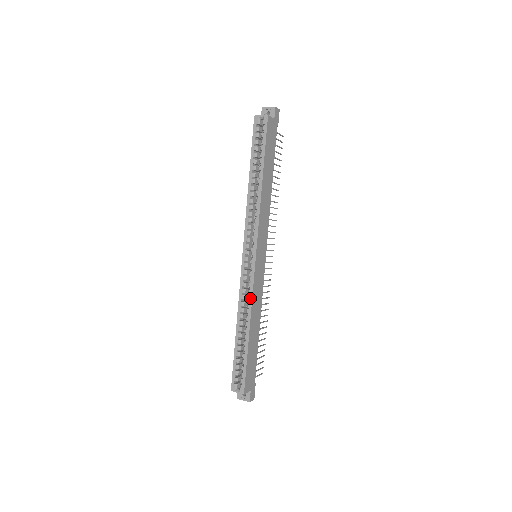
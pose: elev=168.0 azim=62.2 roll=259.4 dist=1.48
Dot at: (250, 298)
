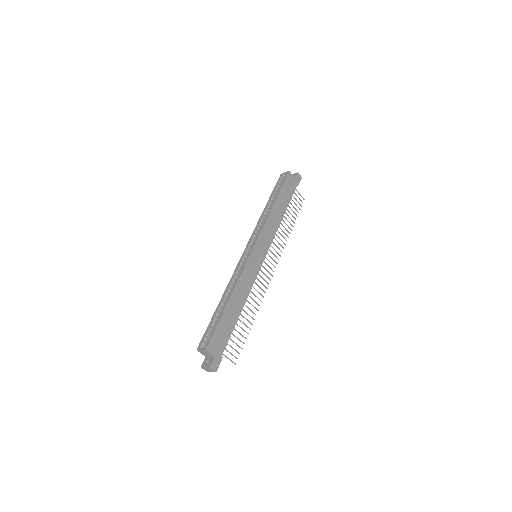
Dot at: (239, 276)
